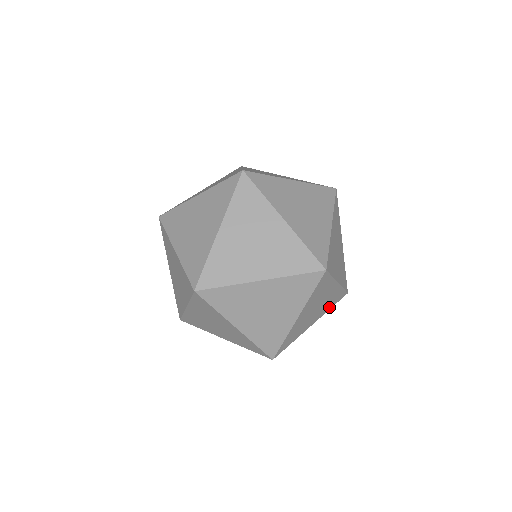
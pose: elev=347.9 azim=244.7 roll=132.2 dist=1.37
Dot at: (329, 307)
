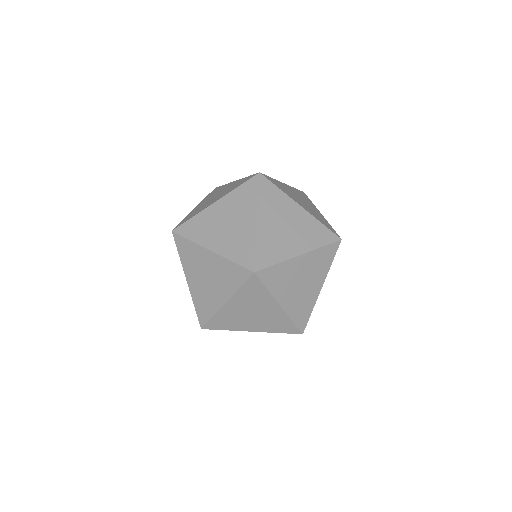
Dot at: occluded
